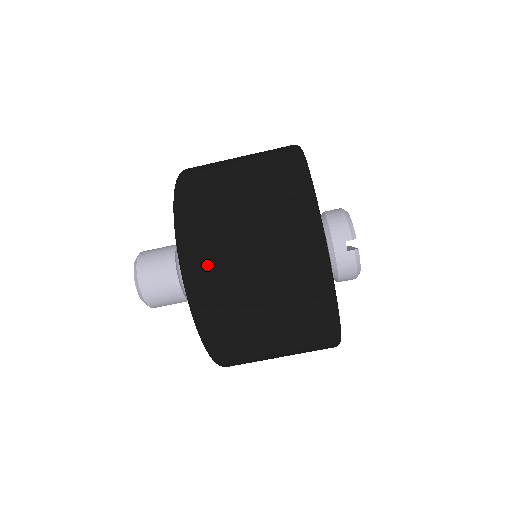
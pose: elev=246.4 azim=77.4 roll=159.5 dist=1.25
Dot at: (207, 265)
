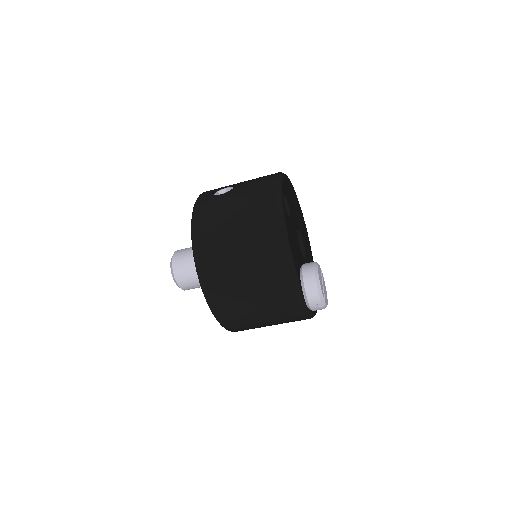
Dot at: (231, 316)
